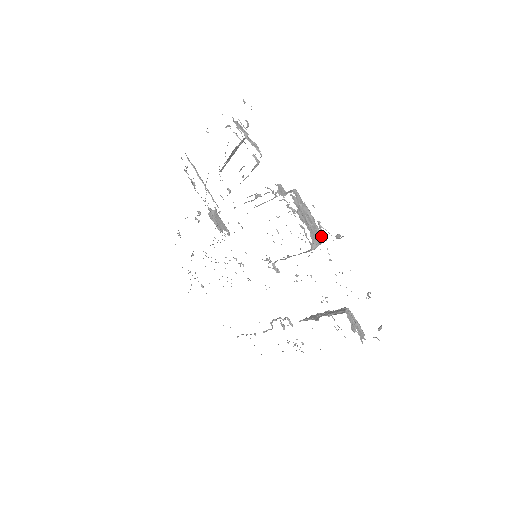
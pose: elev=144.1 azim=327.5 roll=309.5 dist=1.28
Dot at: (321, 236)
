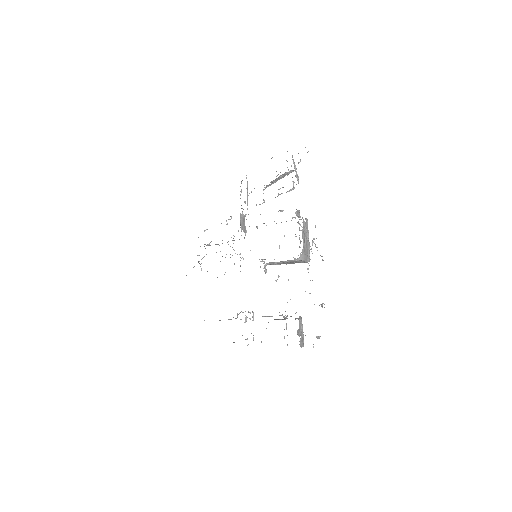
Dot at: (310, 249)
